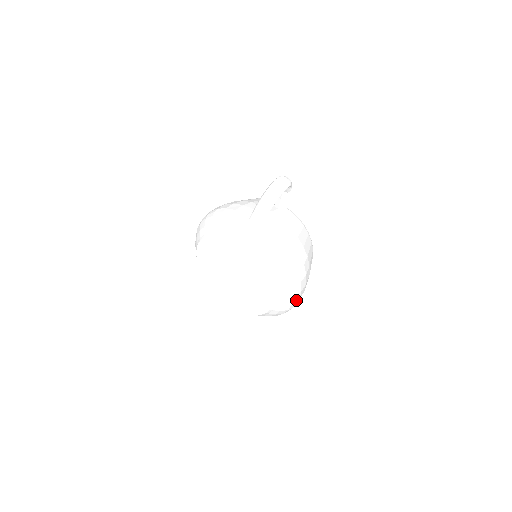
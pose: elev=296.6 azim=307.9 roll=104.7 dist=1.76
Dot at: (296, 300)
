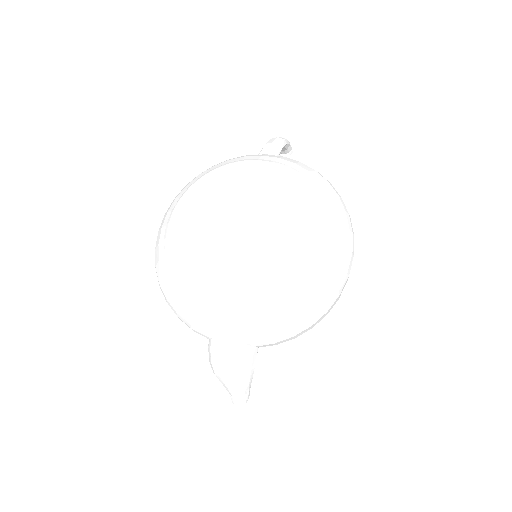
Dot at: (352, 248)
